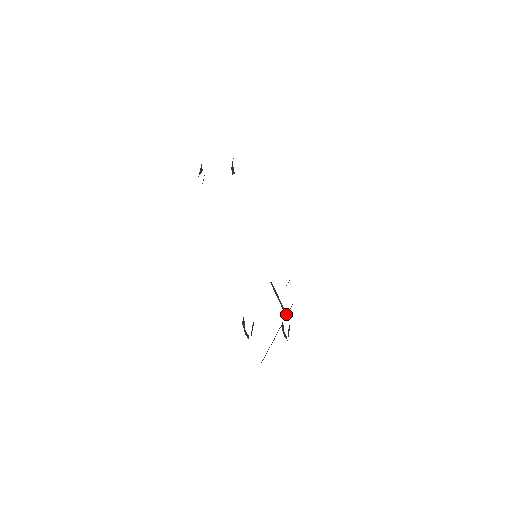
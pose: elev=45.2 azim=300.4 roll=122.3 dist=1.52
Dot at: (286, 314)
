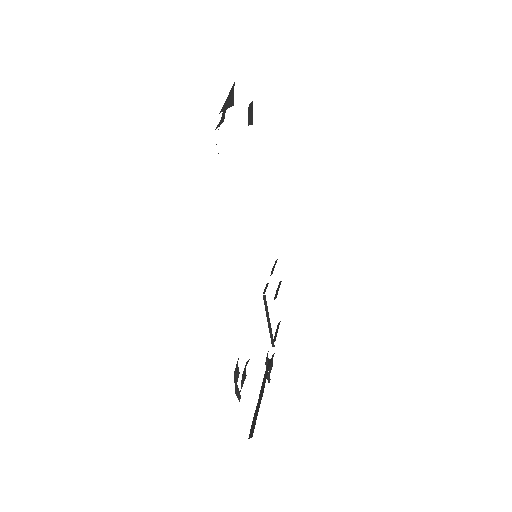
Dot at: (273, 344)
